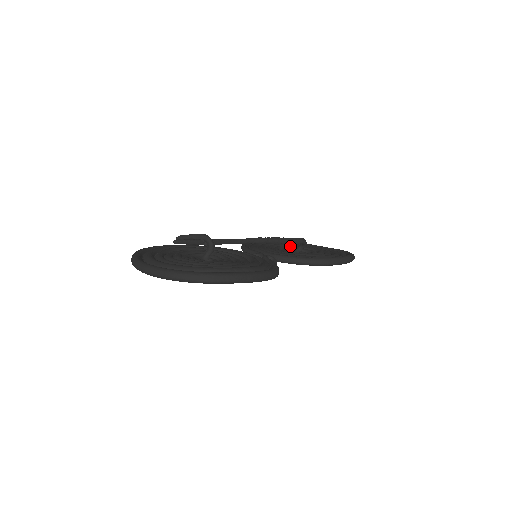
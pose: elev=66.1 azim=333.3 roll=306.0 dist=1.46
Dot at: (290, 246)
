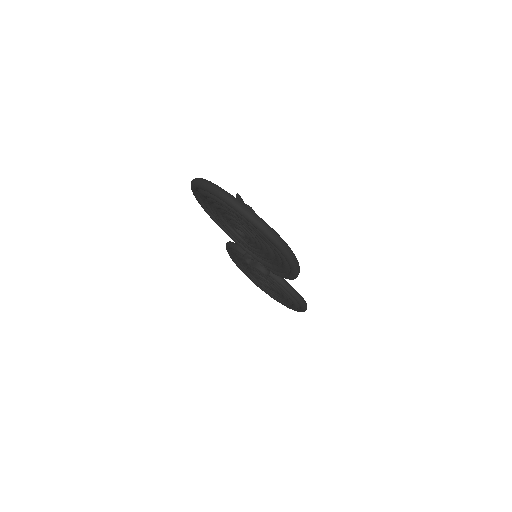
Dot at: occluded
